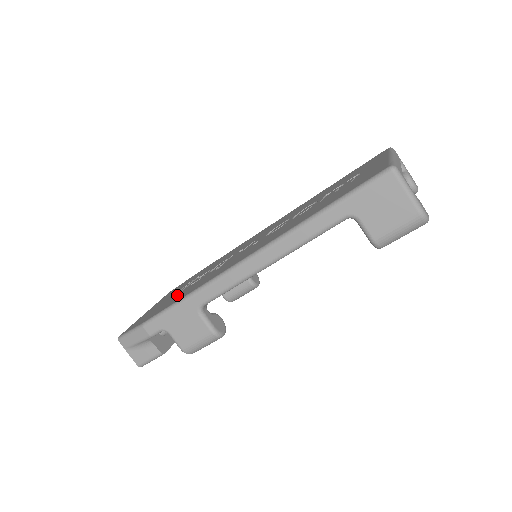
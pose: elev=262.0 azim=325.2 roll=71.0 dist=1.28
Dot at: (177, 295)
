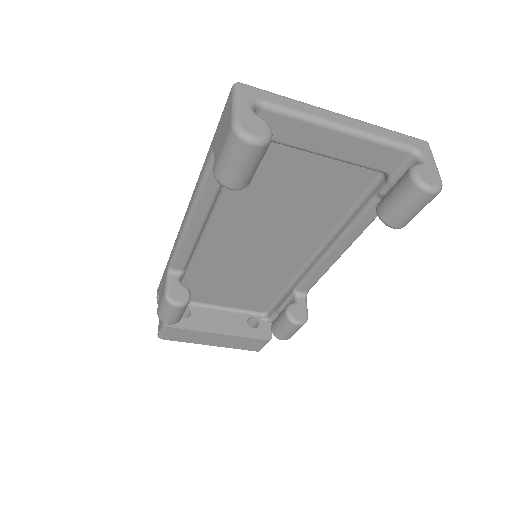
Dot at: occluded
